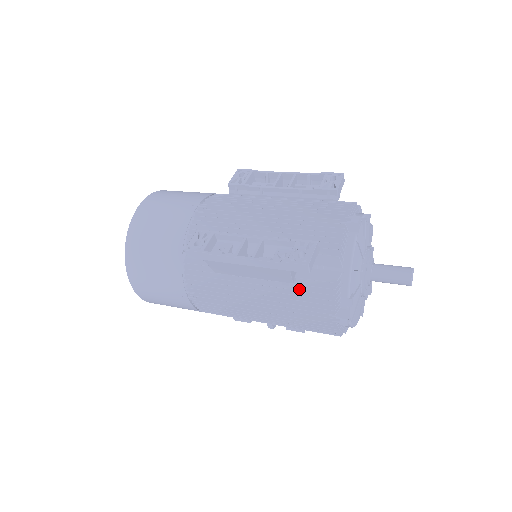
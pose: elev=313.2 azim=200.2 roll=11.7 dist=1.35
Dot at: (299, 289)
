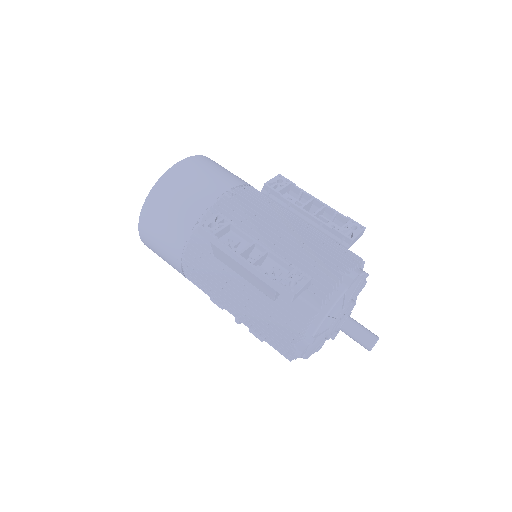
Dot at: (276, 308)
